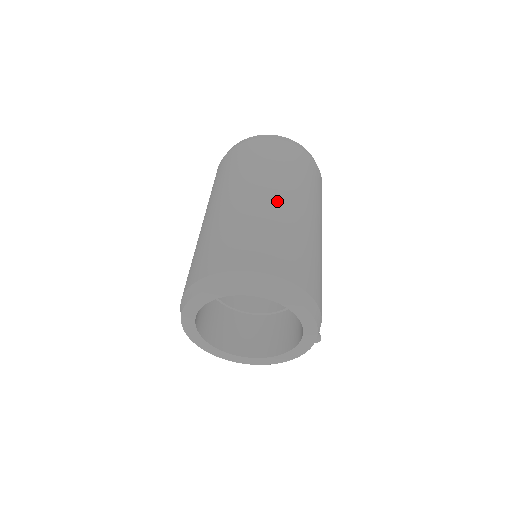
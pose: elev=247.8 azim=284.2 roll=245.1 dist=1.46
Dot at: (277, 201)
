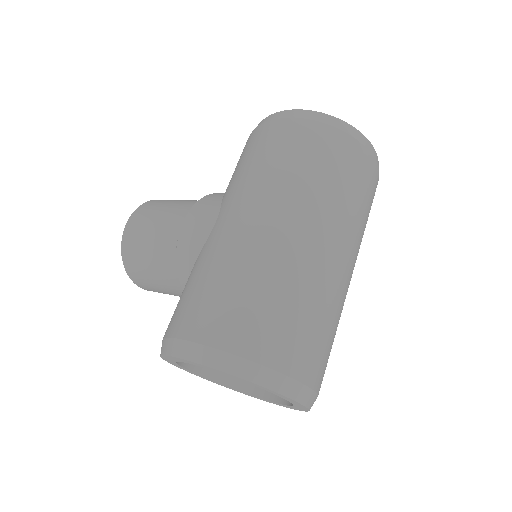
Dot at: (347, 274)
